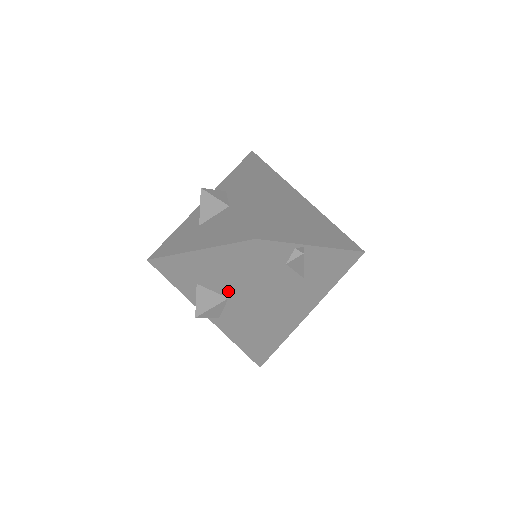
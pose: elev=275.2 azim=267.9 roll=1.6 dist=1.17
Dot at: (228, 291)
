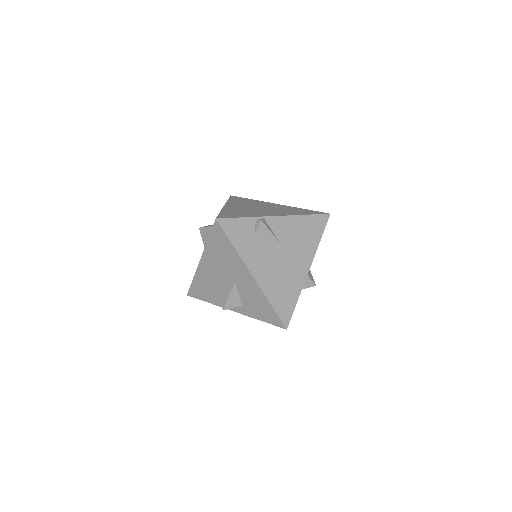
Dot at: (231, 276)
